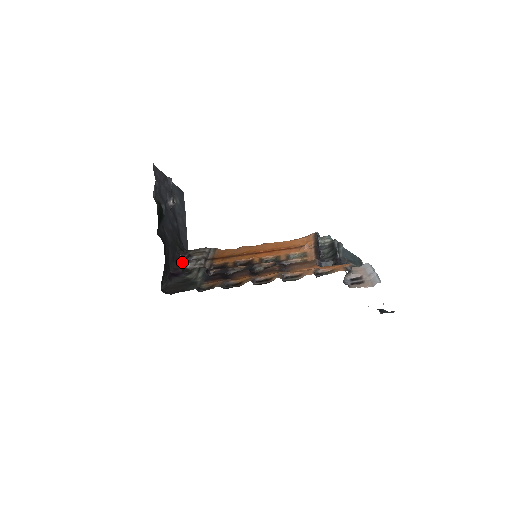
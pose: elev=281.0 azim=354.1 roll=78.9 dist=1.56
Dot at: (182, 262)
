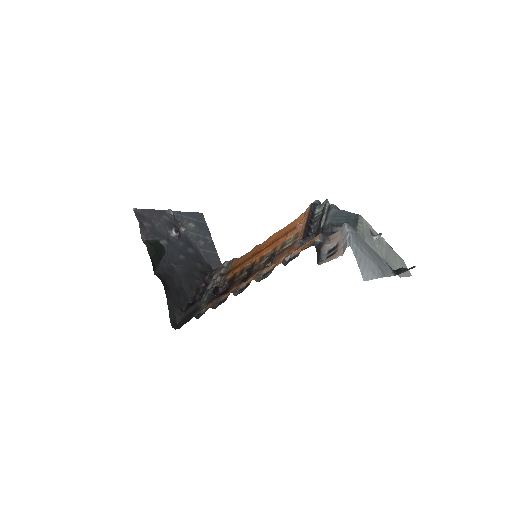
Dot at: (200, 287)
